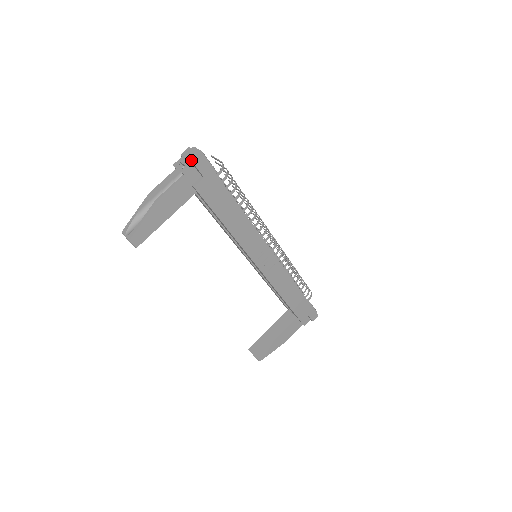
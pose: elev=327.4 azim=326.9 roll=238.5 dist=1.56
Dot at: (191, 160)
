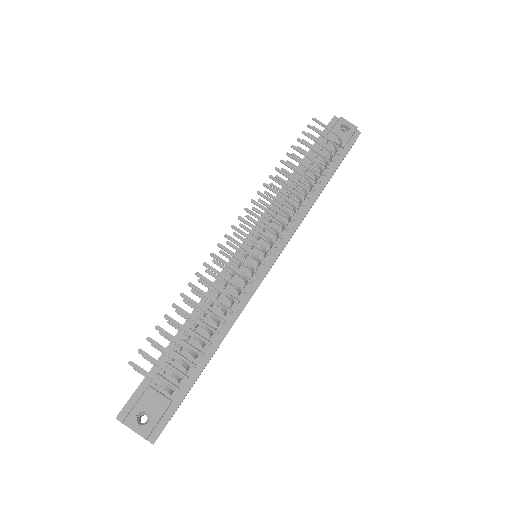
Dot at: occluded
